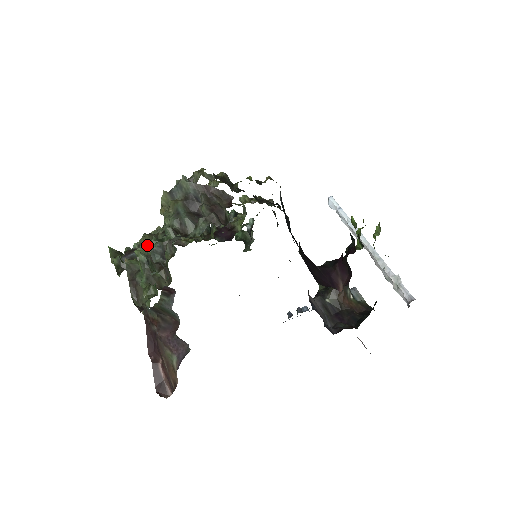
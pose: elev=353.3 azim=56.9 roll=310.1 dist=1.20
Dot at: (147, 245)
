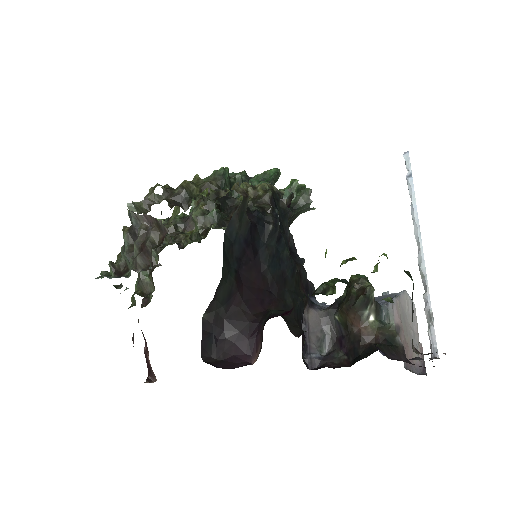
Dot at: occluded
